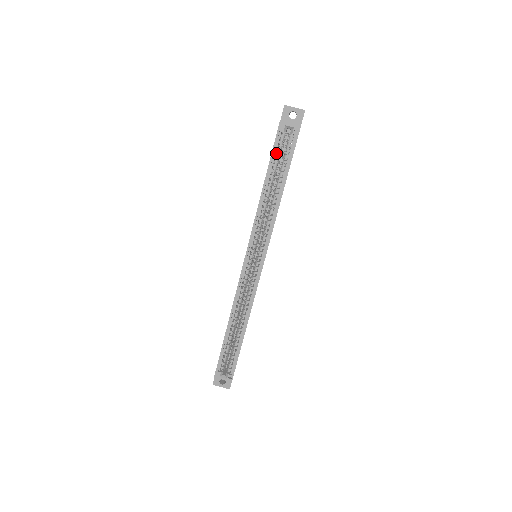
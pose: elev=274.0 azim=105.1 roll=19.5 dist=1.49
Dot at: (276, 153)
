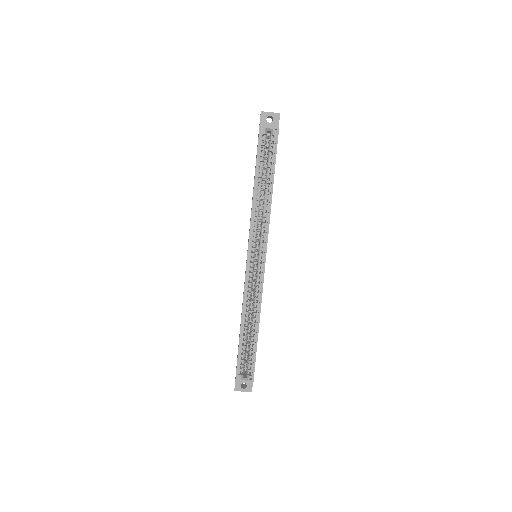
Dot at: (261, 154)
